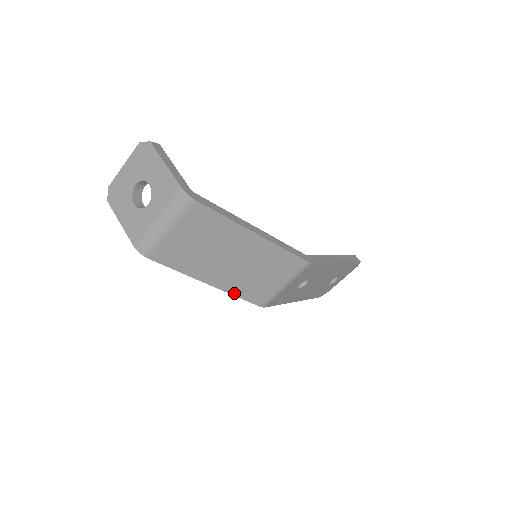
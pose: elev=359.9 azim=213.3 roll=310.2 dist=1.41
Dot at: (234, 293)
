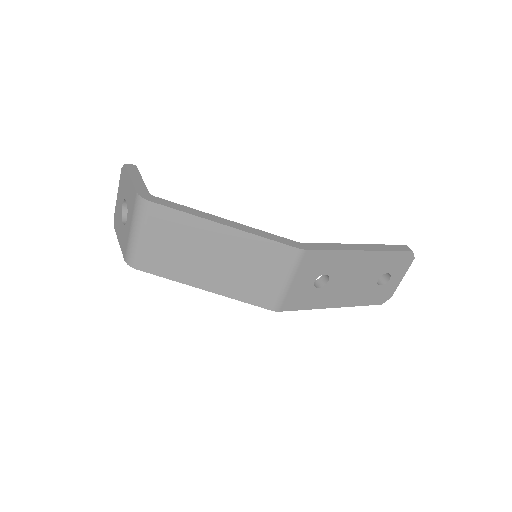
Dot at: (235, 297)
